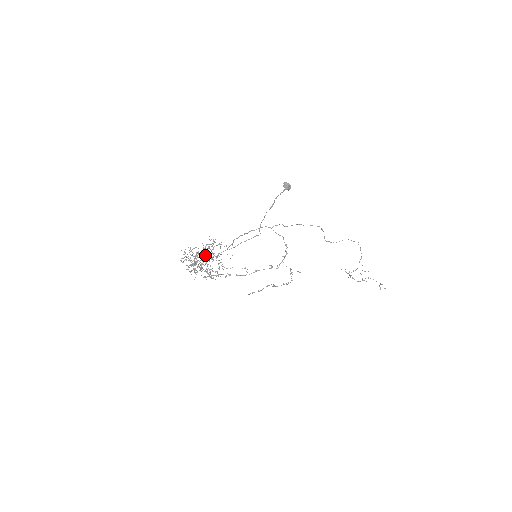
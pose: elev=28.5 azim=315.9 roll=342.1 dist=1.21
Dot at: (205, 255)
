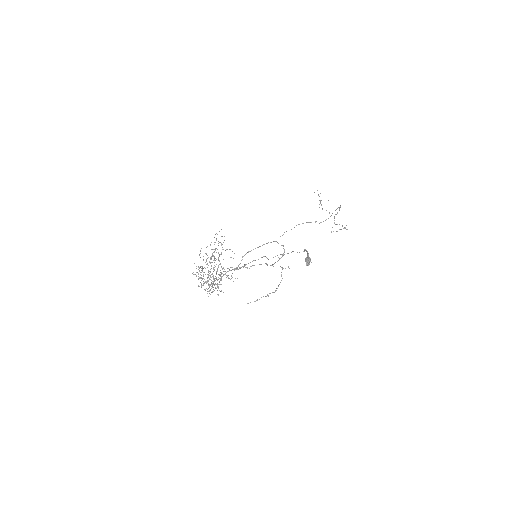
Dot at: occluded
